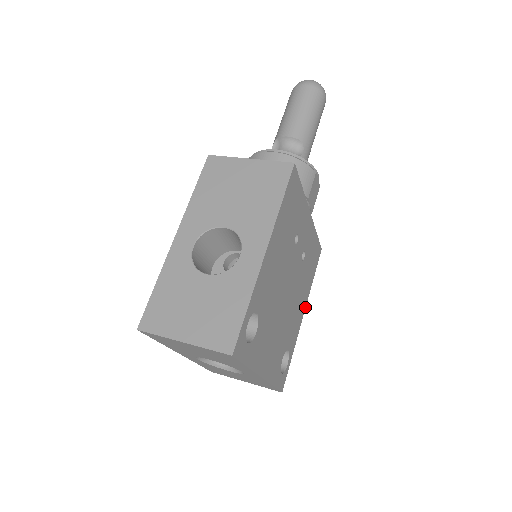
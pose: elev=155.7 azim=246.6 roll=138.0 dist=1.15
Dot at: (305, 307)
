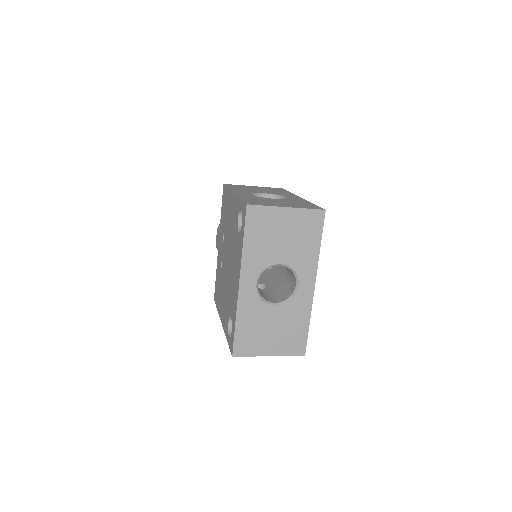
Dot at: occluded
